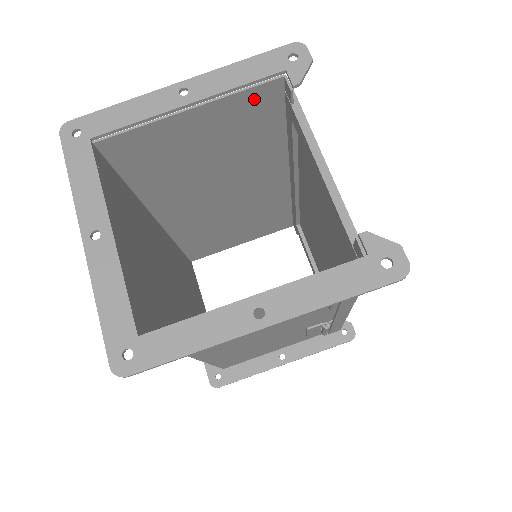
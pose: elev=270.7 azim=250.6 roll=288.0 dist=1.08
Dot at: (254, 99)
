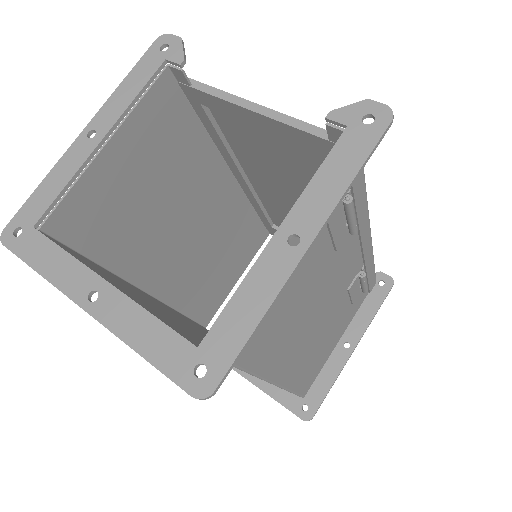
Dot at: (156, 104)
